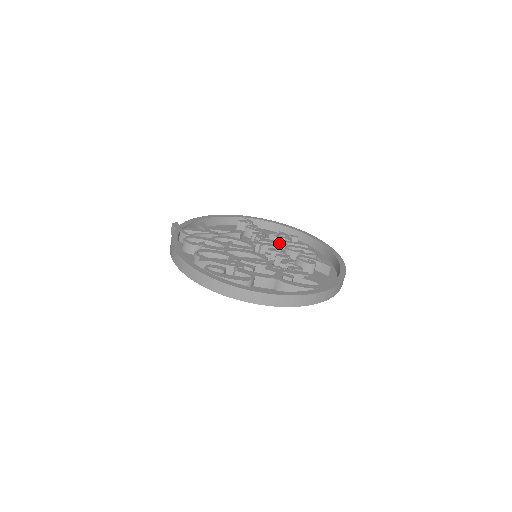
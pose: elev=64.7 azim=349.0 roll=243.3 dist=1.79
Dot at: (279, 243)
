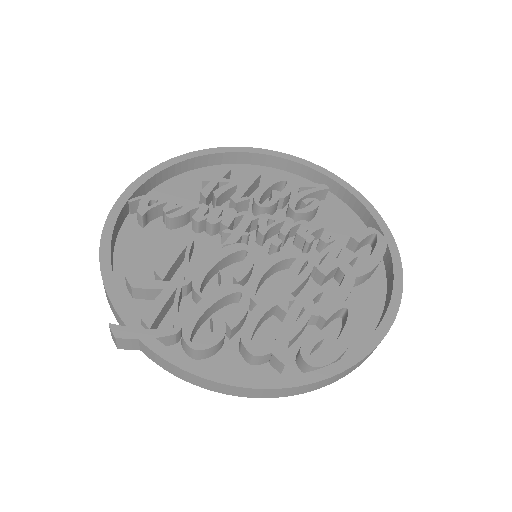
Dot at: (238, 204)
